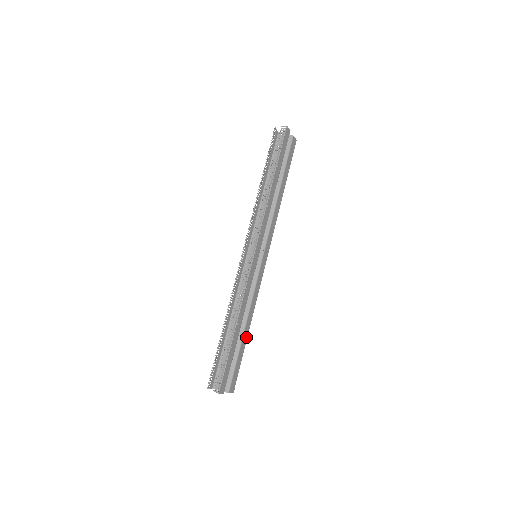
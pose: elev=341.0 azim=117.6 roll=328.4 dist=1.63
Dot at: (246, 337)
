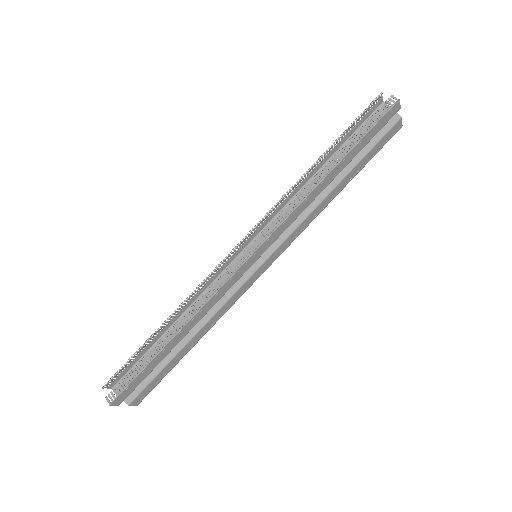
Dot at: (188, 349)
